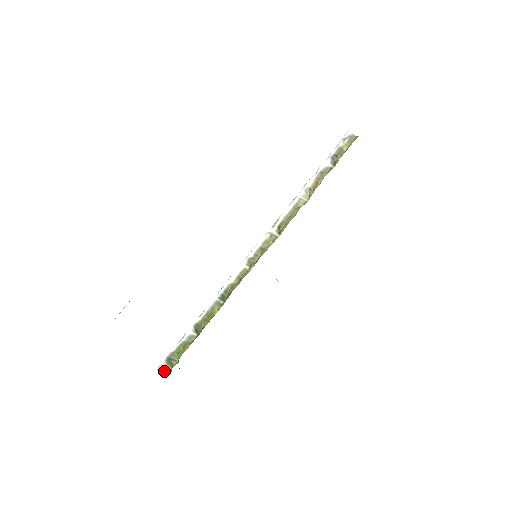
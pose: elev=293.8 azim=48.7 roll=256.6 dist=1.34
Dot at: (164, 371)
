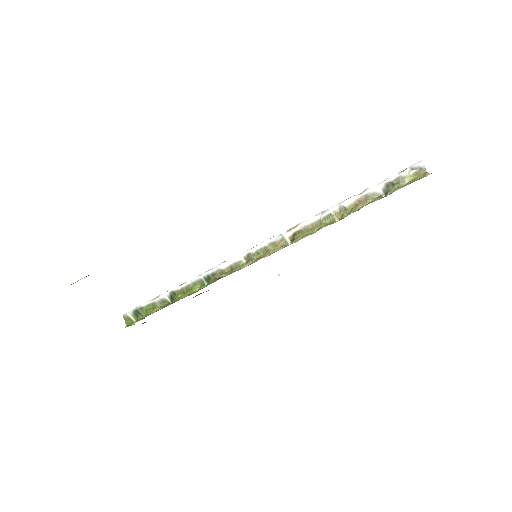
Dot at: (129, 320)
